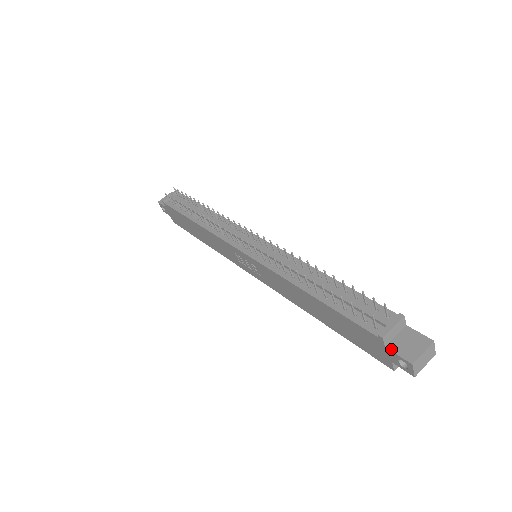
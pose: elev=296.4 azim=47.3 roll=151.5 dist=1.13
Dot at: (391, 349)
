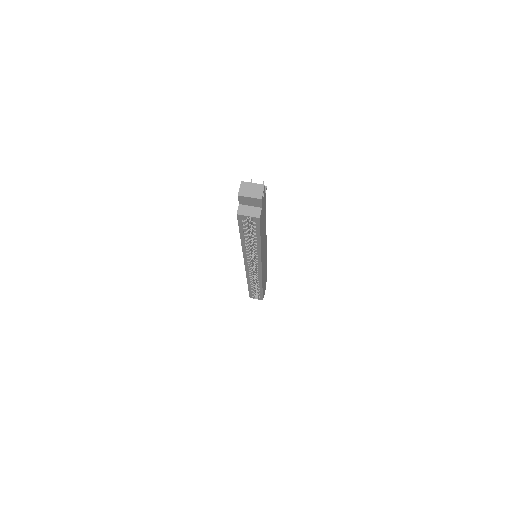
Dot at: occluded
